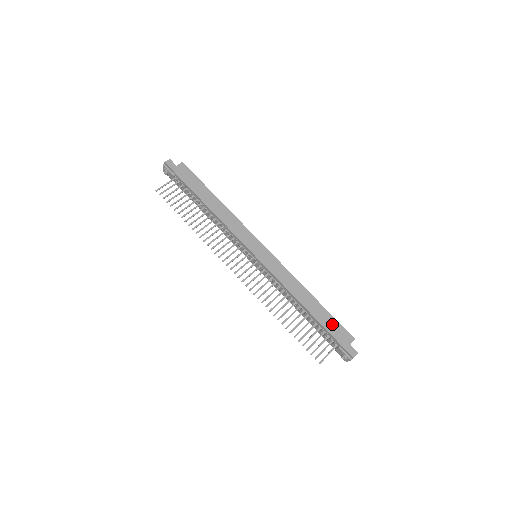
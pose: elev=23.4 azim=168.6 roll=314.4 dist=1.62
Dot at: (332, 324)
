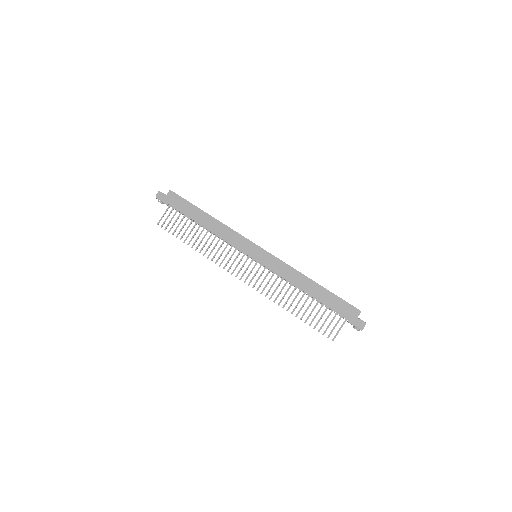
Dot at: (336, 303)
